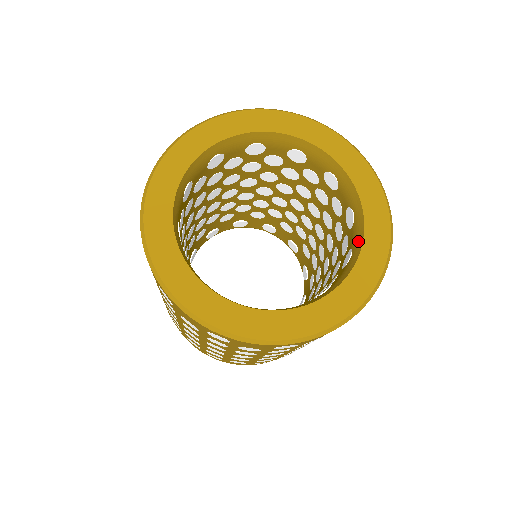
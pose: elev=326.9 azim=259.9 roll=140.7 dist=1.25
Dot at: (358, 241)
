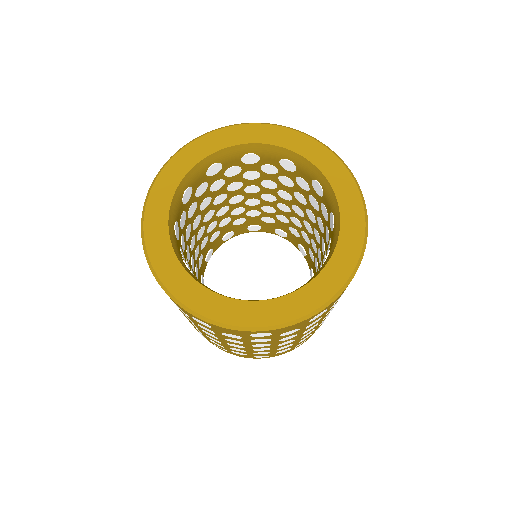
Dot at: (334, 243)
